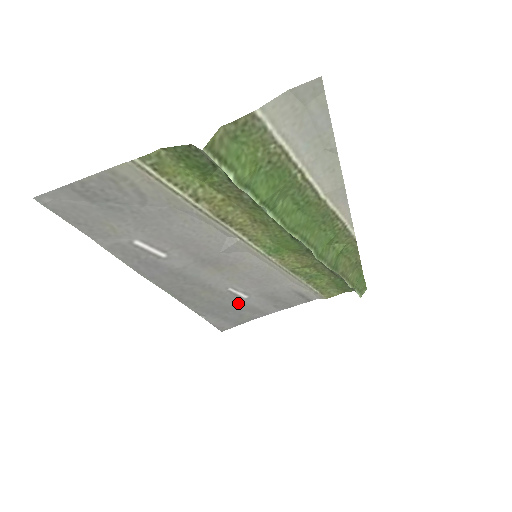
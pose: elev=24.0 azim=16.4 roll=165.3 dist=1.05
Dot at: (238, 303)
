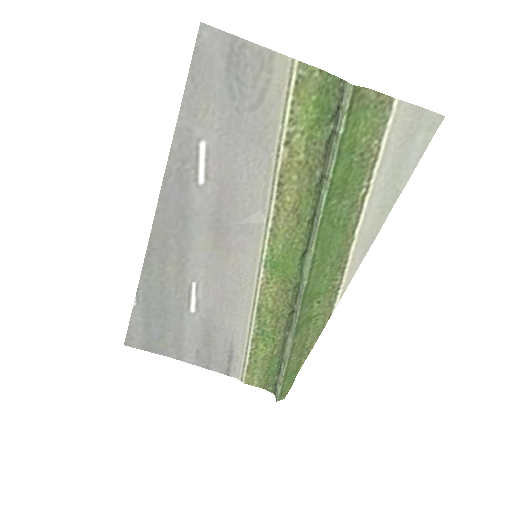
Dot at: (178, 313)
